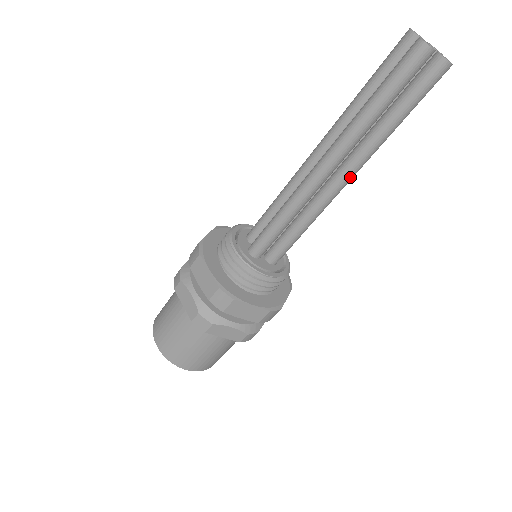
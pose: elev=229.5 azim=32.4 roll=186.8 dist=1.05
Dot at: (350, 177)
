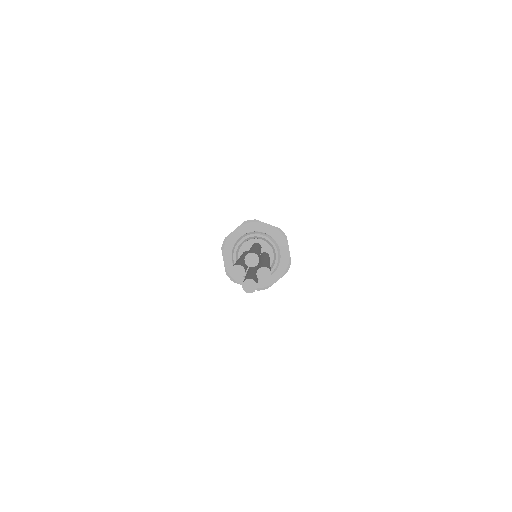
Dot at: occluded
